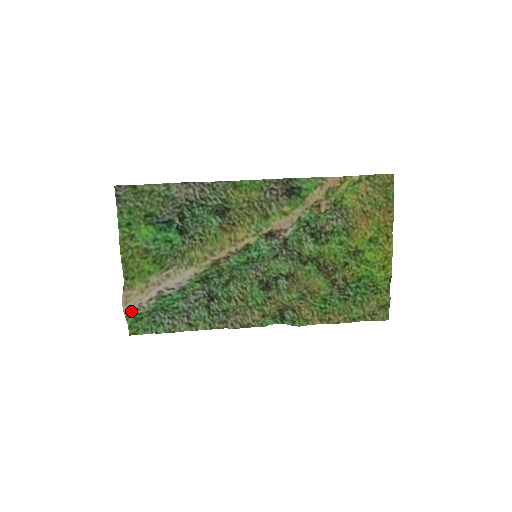
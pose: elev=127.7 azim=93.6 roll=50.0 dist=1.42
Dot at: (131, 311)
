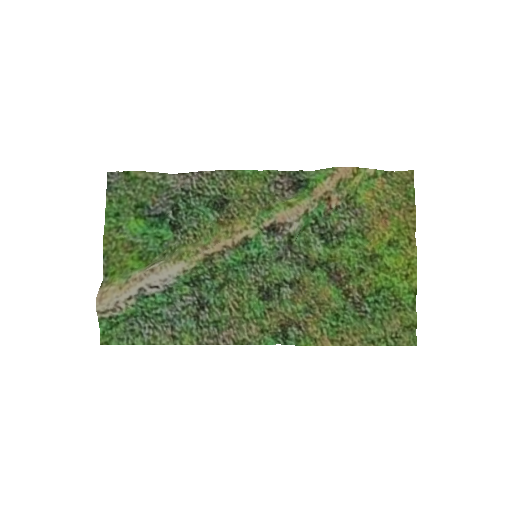
Dot at: (105, 312)
